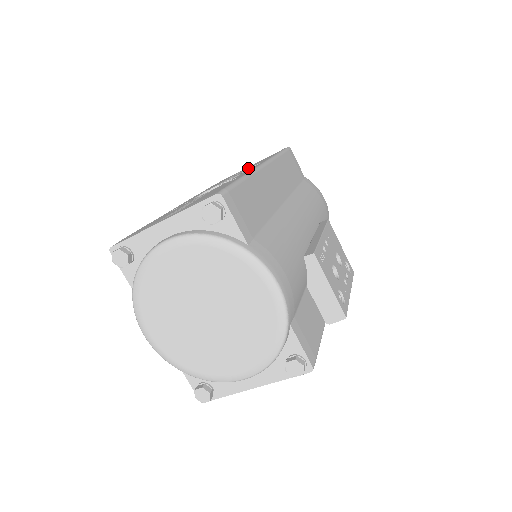
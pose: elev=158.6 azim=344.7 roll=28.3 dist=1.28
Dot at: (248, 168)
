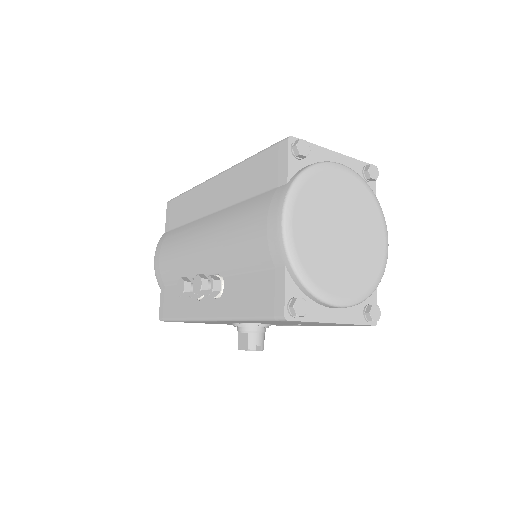
Dot at: occluded
